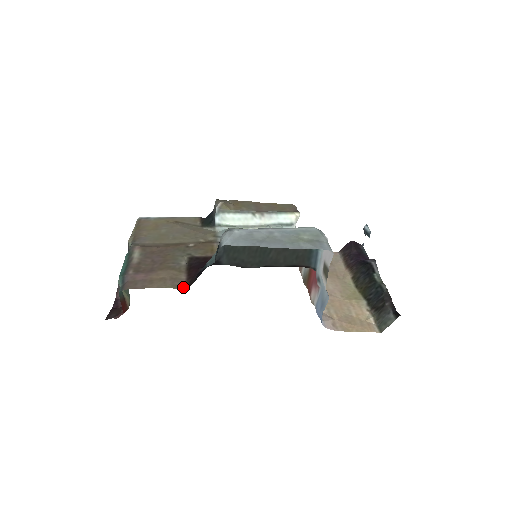
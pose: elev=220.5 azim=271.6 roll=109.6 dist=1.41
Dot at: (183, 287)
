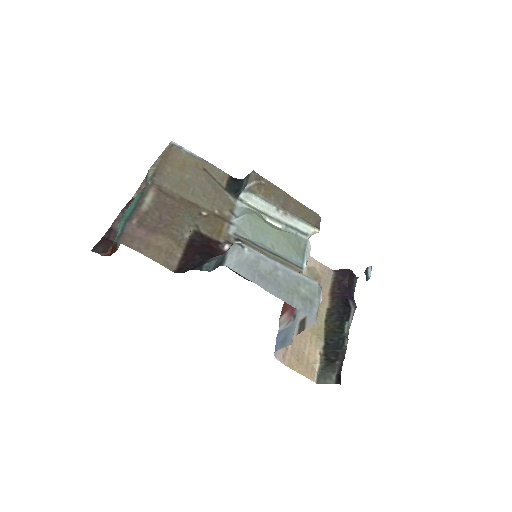
Dot at: (173, 269)
